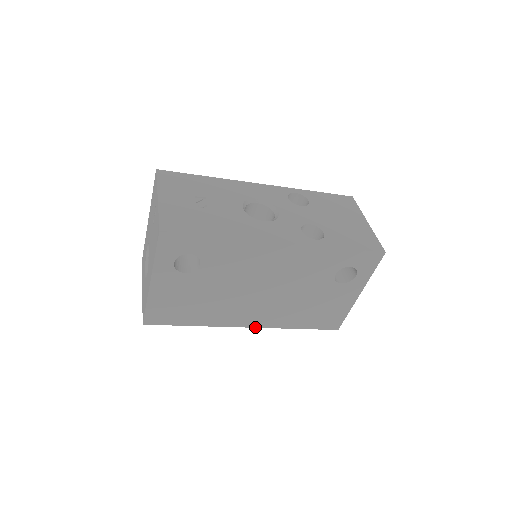
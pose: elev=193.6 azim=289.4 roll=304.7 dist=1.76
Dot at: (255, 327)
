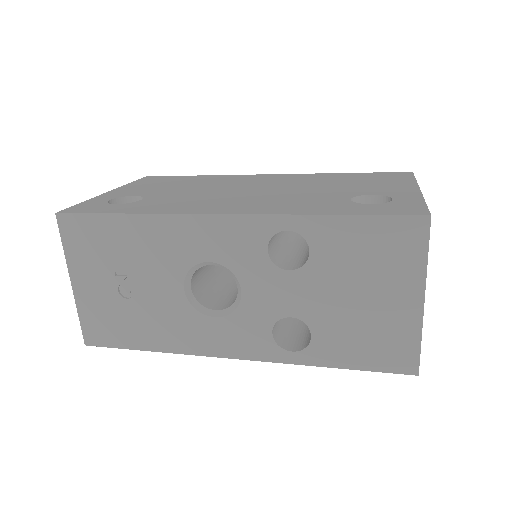
Dot at: occluded
